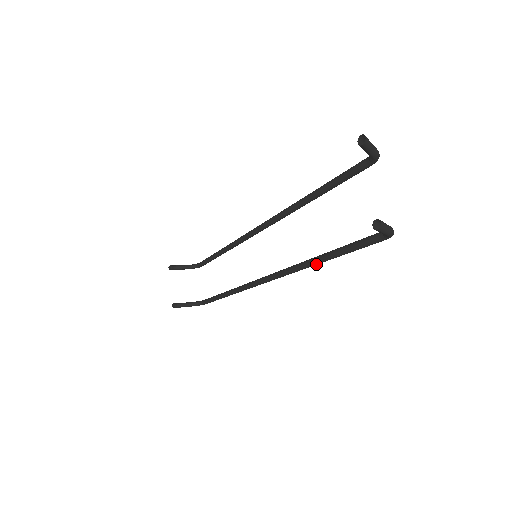
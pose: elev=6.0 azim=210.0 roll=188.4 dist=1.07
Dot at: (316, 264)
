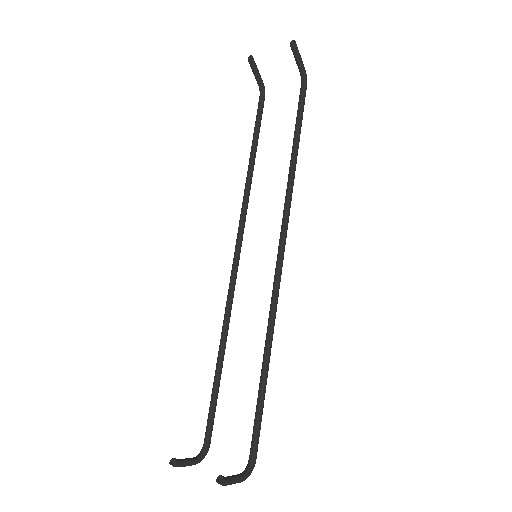
Dot at: (296, 157)
